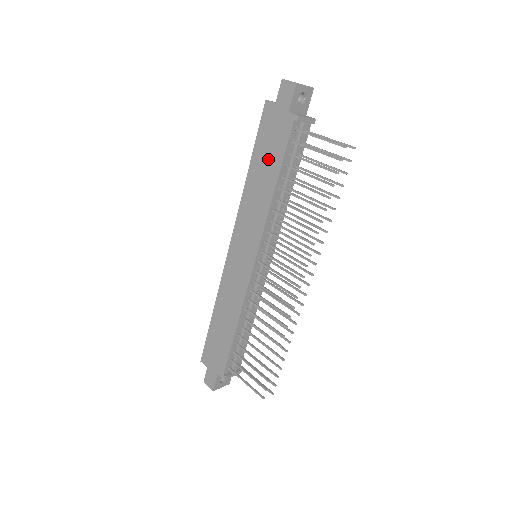
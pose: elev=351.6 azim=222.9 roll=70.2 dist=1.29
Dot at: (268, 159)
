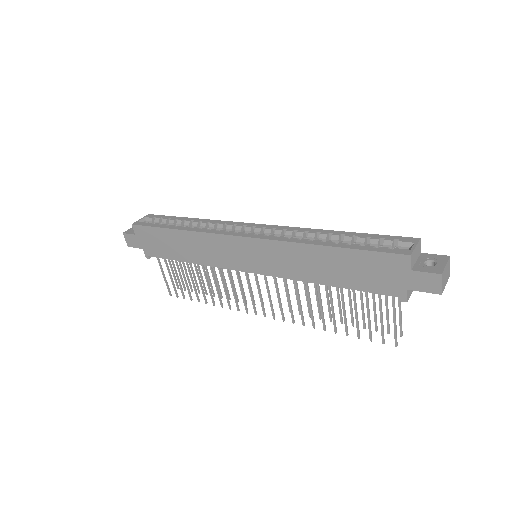
Dot at: (349, 272)
